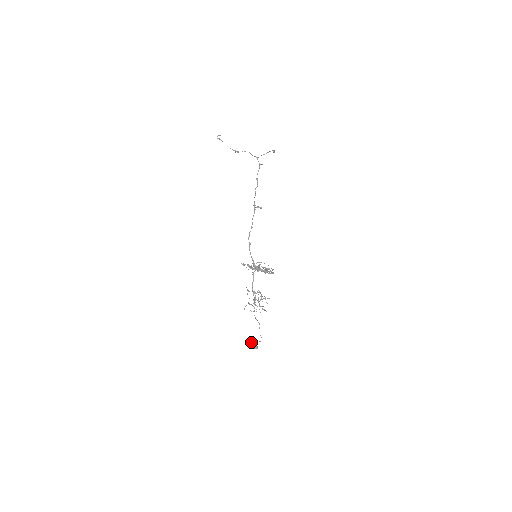
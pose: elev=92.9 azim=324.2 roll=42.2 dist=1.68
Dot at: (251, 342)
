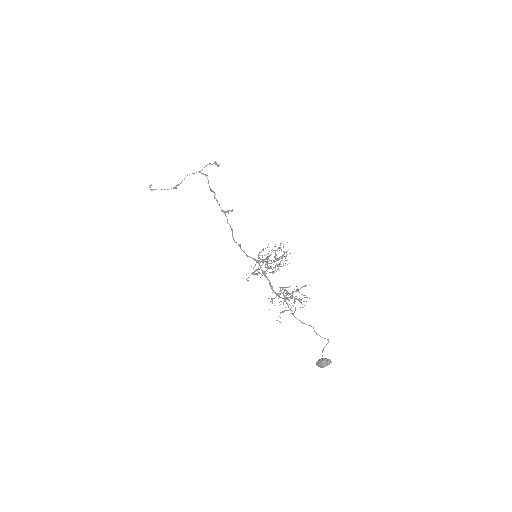
Dot at: occluded
